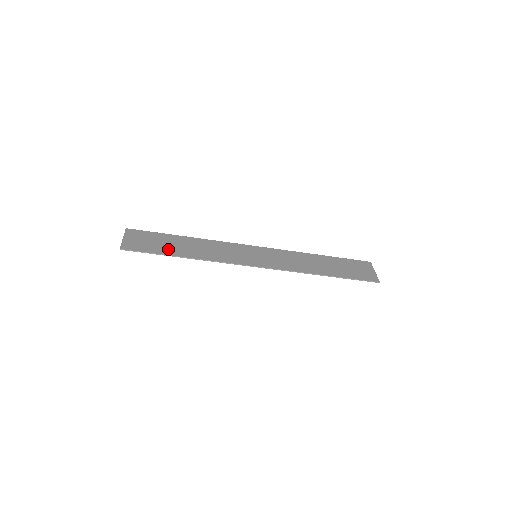
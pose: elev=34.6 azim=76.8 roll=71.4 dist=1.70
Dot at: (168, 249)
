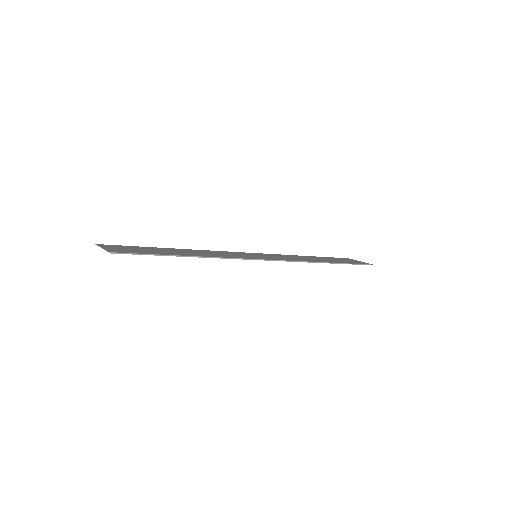
Dot at: (165, 252)
